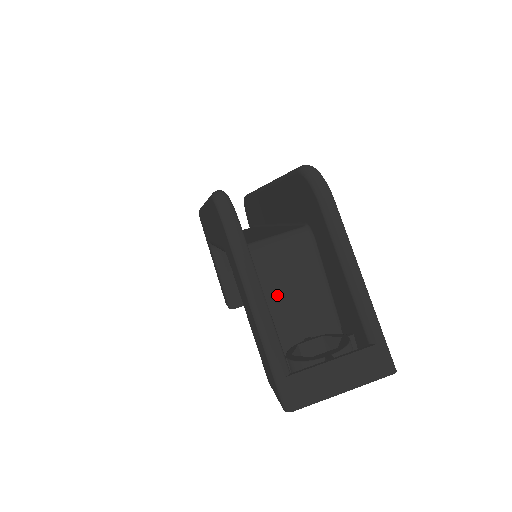
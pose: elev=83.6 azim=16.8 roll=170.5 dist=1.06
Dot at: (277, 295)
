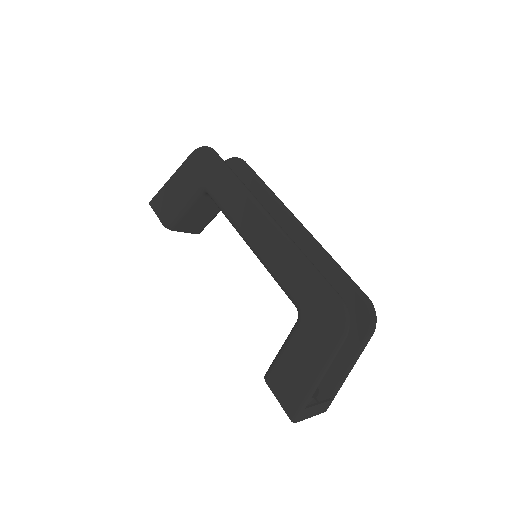
Dot at: occluded
